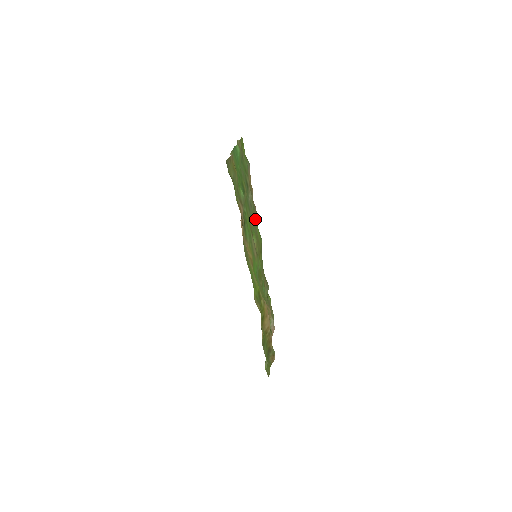
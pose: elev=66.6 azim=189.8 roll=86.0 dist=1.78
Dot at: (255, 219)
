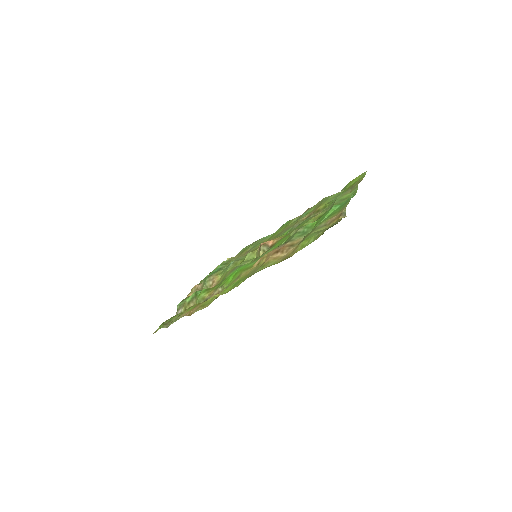
Dot at: (289, 220)
